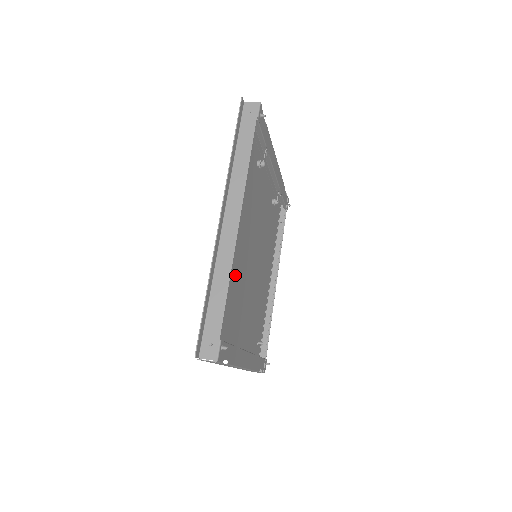
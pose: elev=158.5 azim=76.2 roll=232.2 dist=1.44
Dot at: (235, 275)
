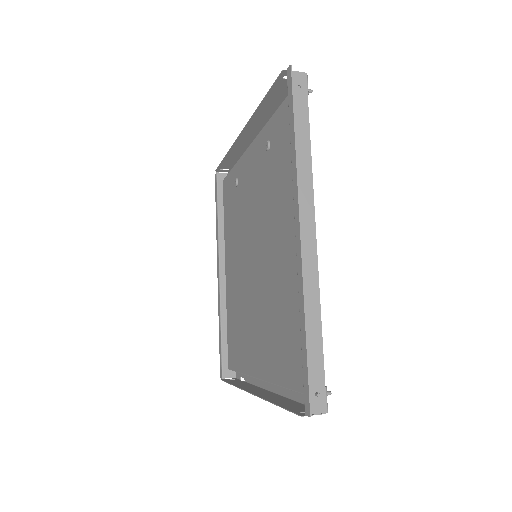
Dot at: (283, 293)
